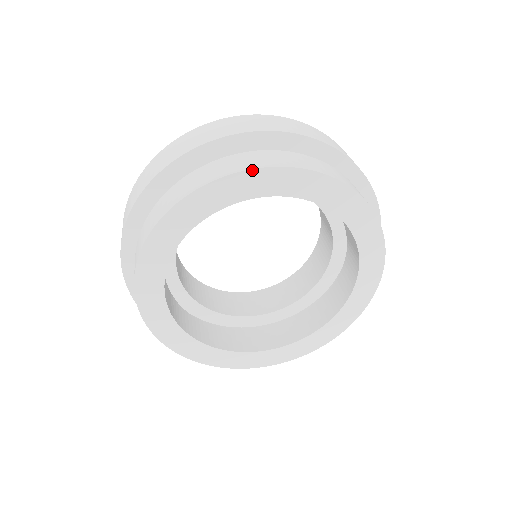
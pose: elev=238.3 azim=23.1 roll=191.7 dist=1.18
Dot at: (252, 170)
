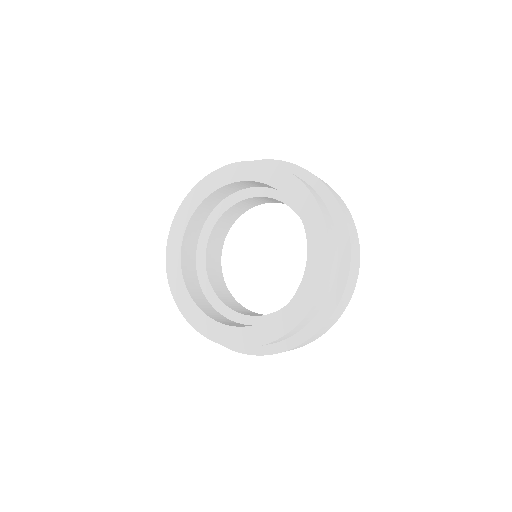
Dot at: (275, 165)
